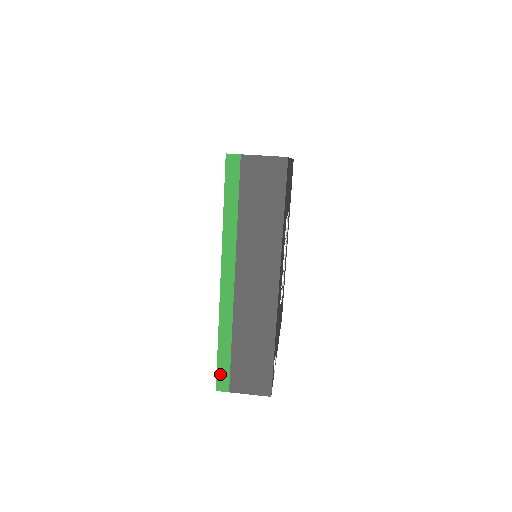
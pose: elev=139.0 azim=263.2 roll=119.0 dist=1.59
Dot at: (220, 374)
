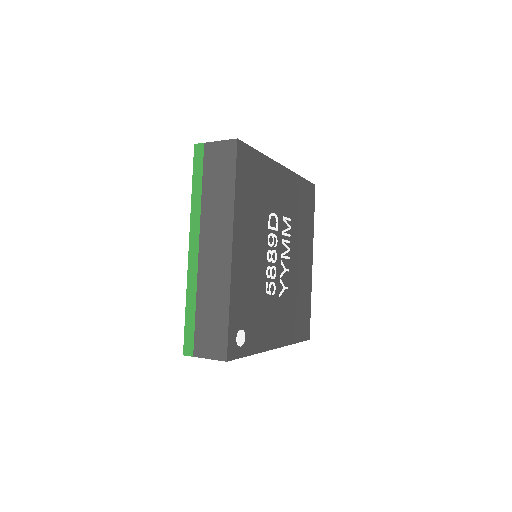
Dot at: (187, 338)
